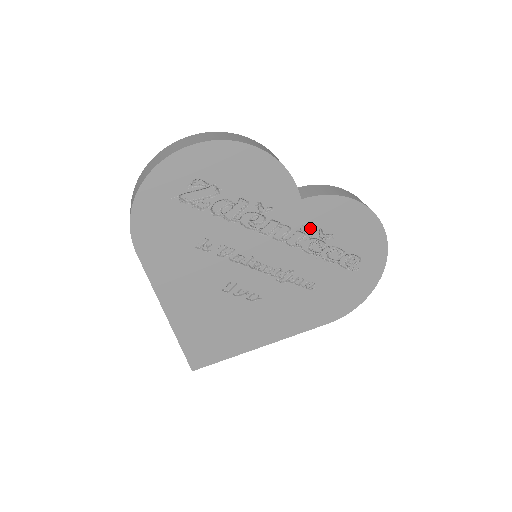
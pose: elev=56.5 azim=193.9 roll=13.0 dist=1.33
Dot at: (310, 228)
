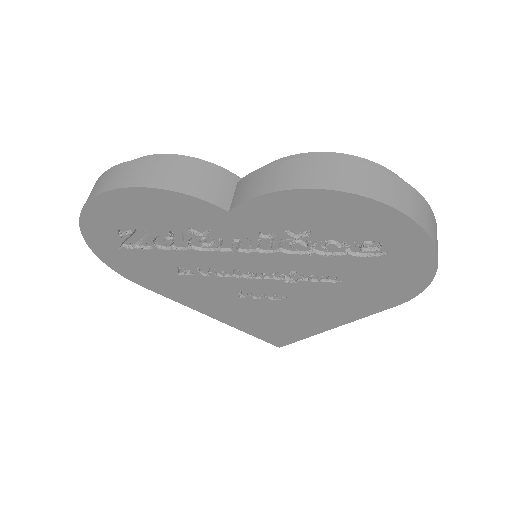
Dot at: (272, 232)
